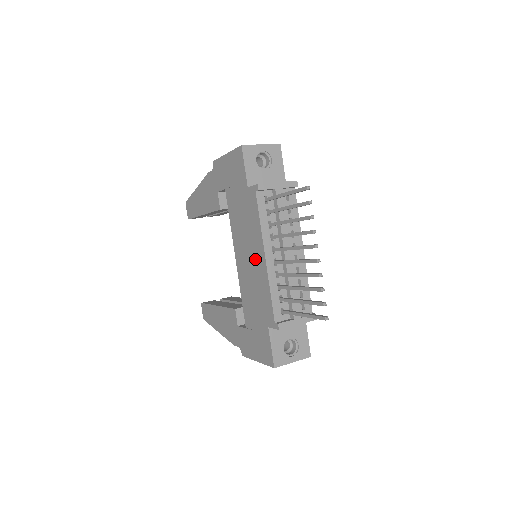
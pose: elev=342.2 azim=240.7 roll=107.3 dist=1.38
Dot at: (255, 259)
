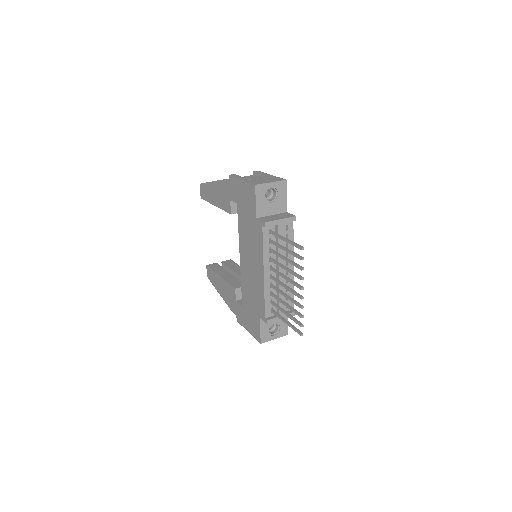
Dot at: (256, 269)
